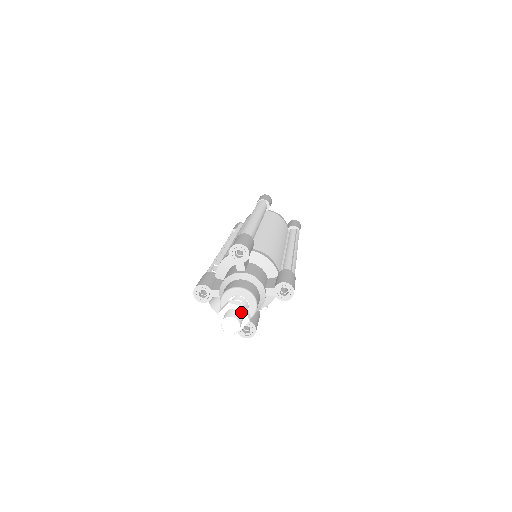
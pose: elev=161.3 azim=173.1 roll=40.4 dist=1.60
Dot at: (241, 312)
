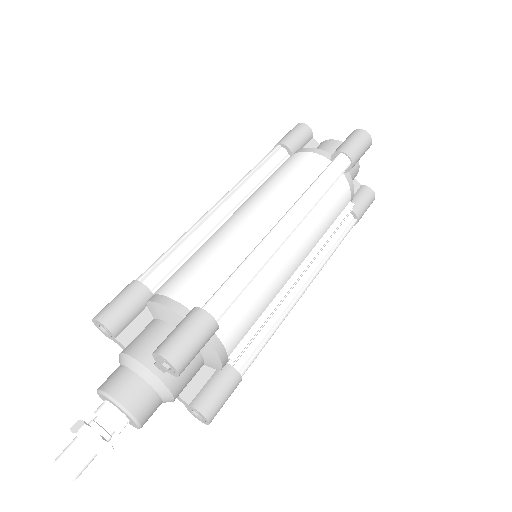
Dot at: (81, 440)
